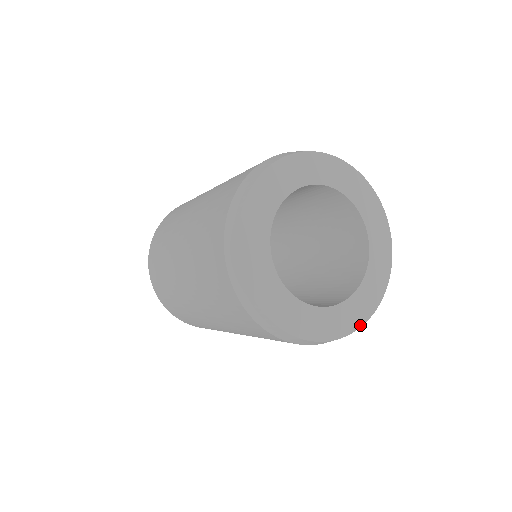
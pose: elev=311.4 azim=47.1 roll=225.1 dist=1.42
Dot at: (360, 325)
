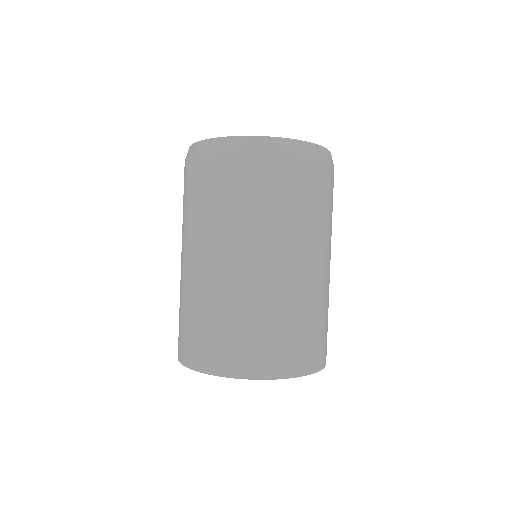
Dot at: (273, 137)
